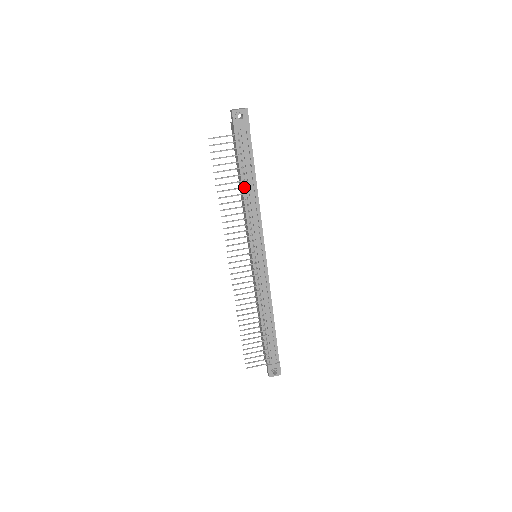
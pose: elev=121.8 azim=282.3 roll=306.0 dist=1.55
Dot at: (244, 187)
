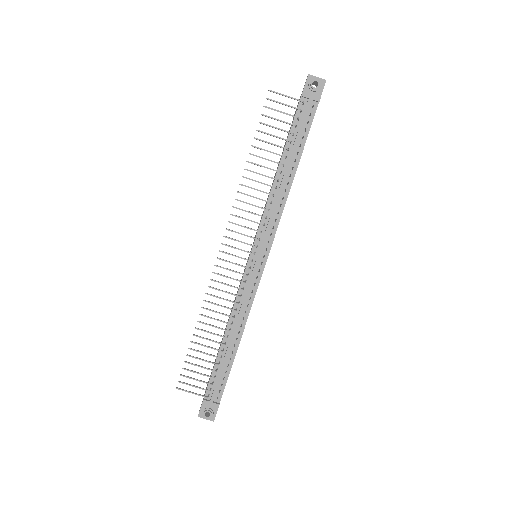
Dot at: (281, 163)
